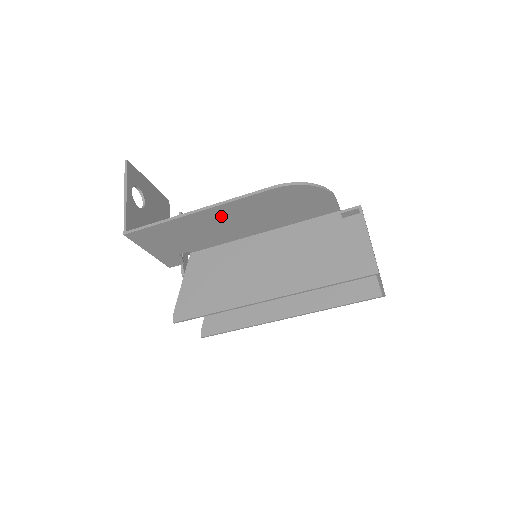
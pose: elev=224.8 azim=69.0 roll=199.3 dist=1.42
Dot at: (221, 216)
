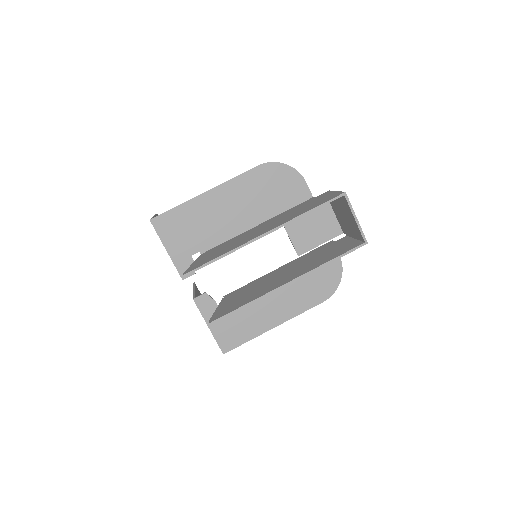
Dot at: (224, 199)
